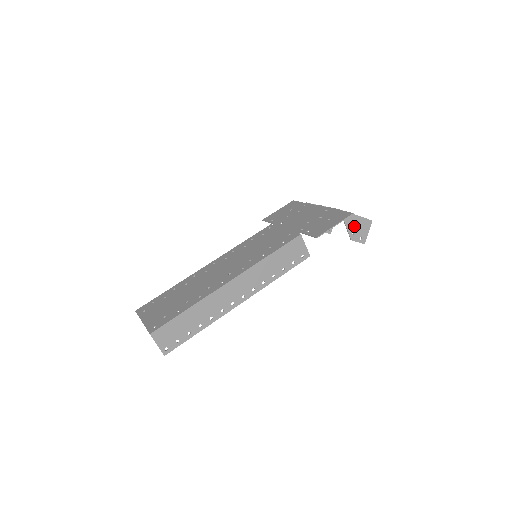
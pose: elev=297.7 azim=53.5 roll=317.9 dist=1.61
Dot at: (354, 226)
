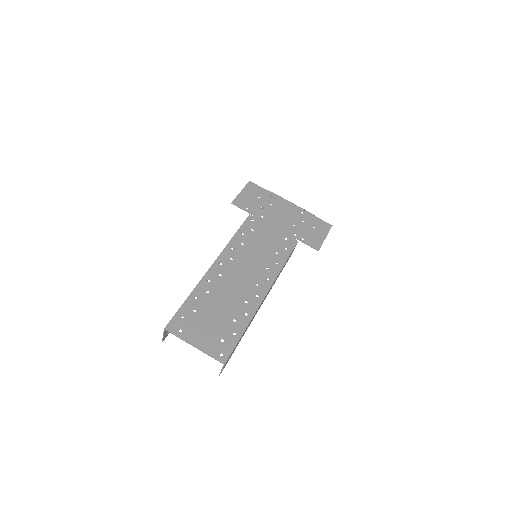
Dot at: occluded
